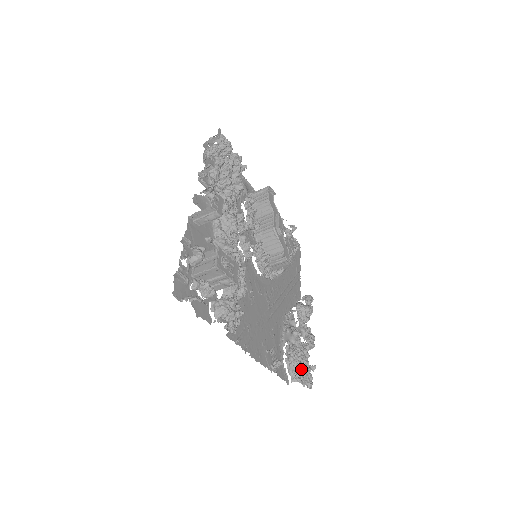
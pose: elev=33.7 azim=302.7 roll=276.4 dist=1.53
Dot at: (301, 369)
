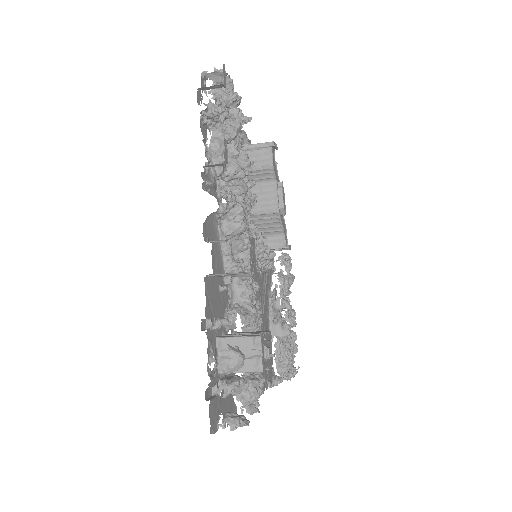
Dot at: (290, 366)
